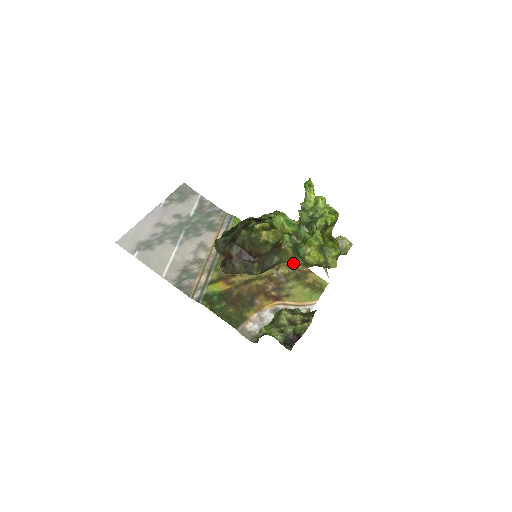
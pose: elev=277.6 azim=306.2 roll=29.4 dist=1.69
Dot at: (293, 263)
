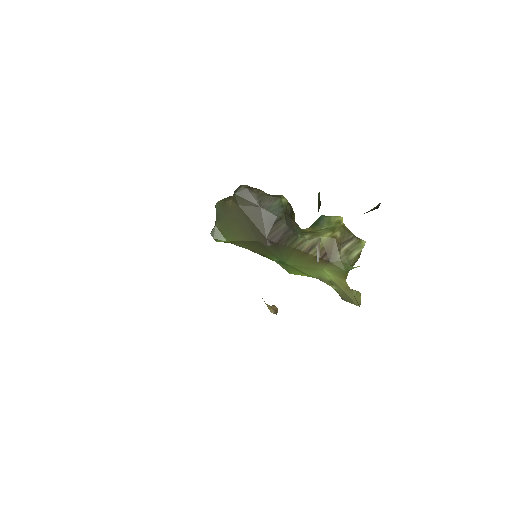
Dot at: (315, 237)
